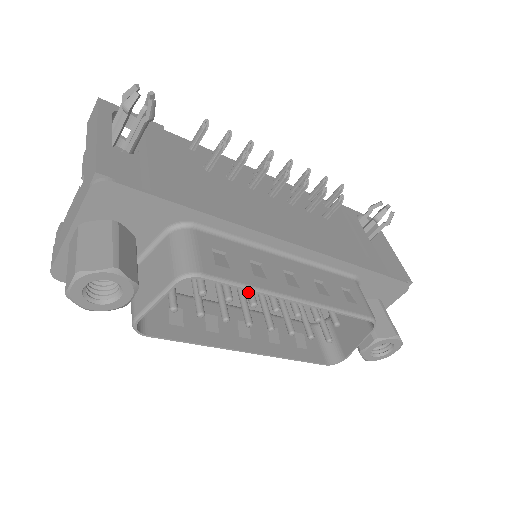
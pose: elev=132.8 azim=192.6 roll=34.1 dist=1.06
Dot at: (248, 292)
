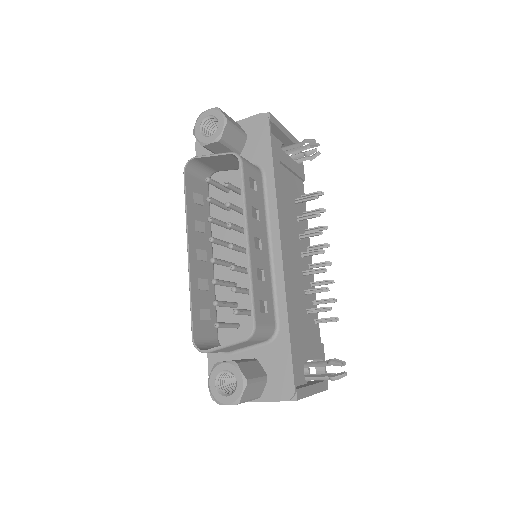
Dot at: (235, 224)
